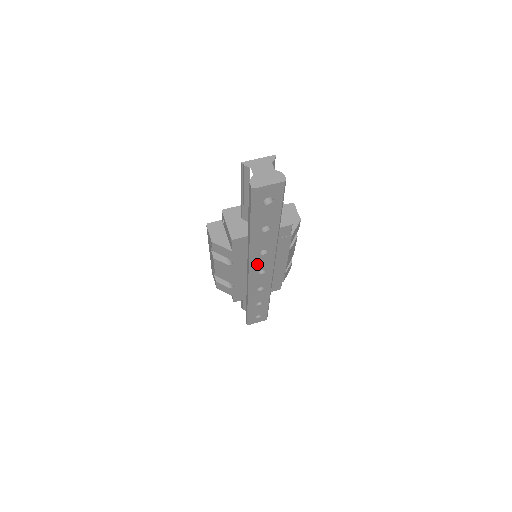
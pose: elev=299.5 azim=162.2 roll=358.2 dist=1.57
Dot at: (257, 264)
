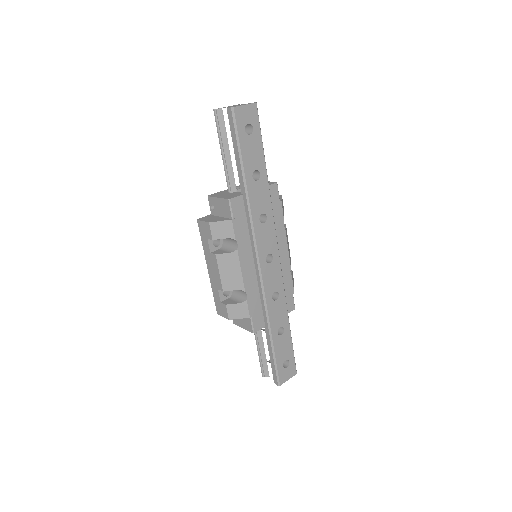
Dot at: (261, 242)
